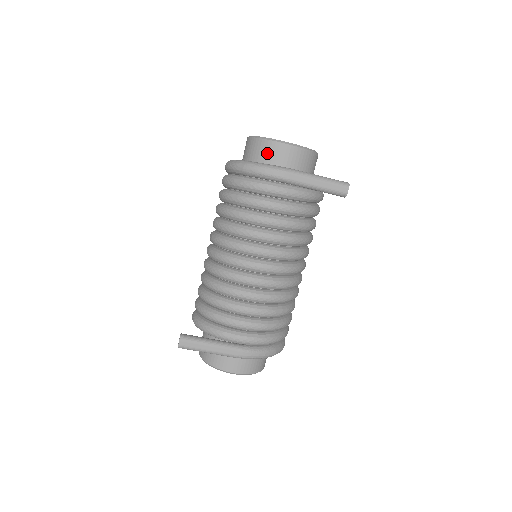
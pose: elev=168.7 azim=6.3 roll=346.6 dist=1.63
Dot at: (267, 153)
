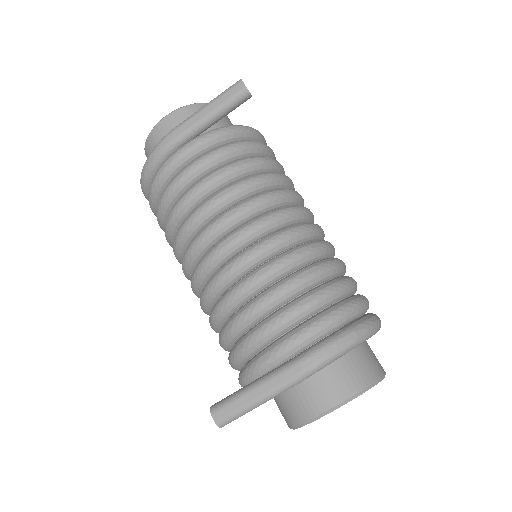
Dot at: occluded
